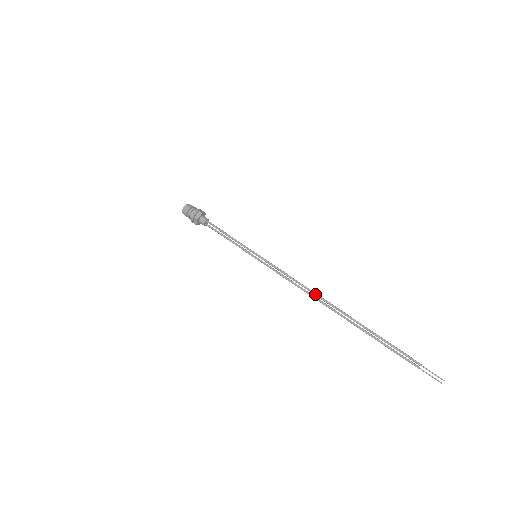
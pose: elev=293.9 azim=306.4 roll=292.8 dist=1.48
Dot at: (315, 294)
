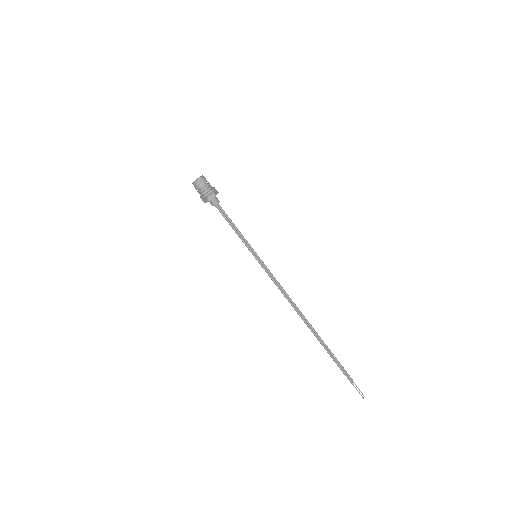
Dot at: (295, 310)
